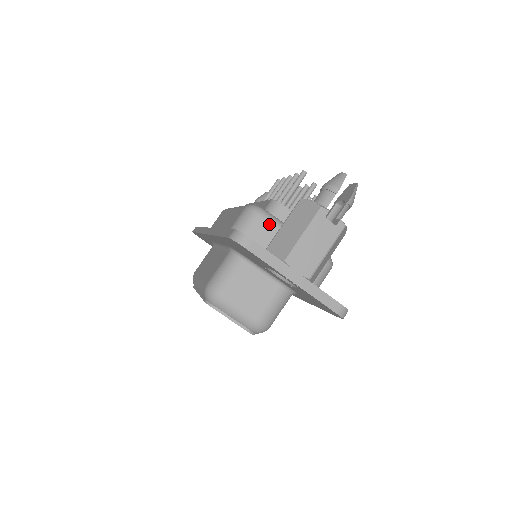
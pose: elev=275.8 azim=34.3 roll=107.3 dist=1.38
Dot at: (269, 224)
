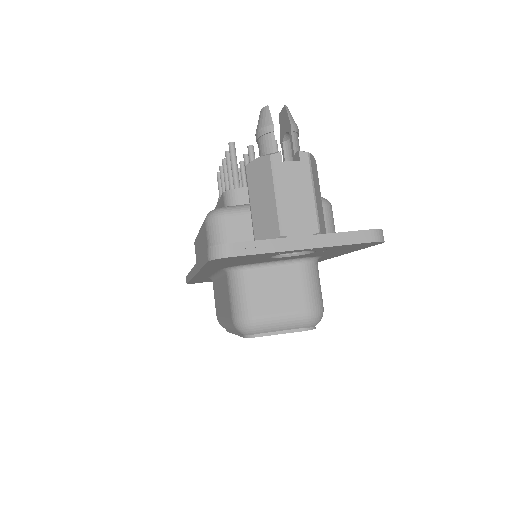
Dot at: (239, 216)
